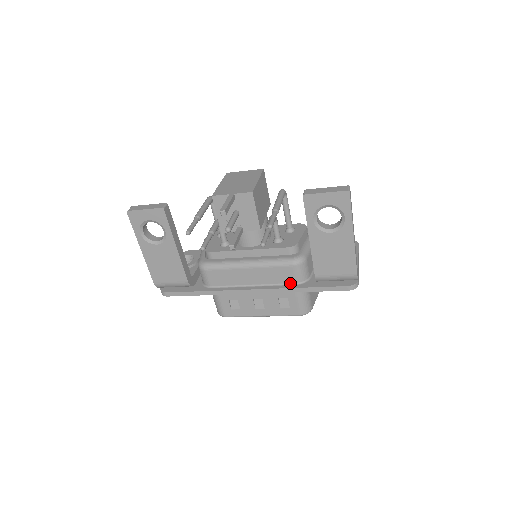
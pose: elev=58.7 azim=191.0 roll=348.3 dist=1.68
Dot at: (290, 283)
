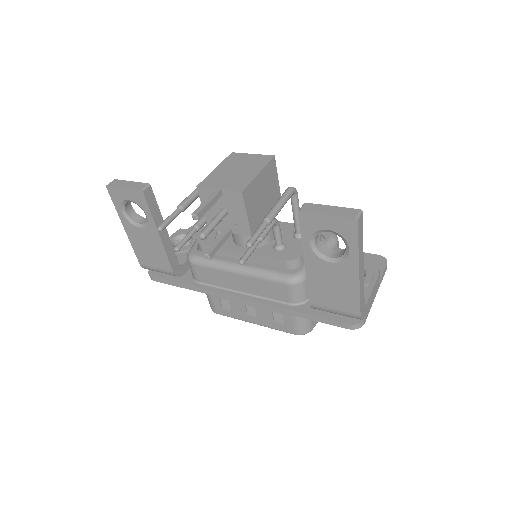
Dot at: (283, 301)
